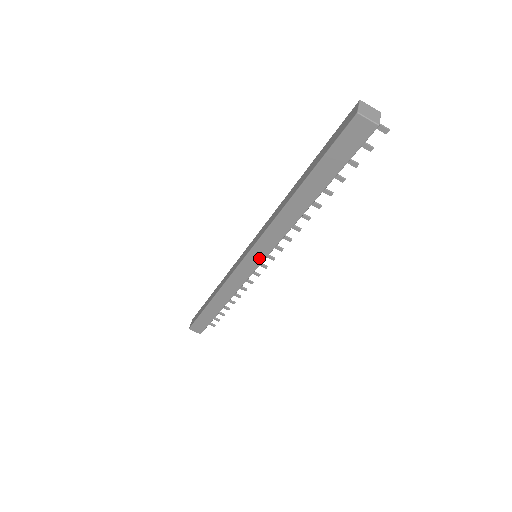
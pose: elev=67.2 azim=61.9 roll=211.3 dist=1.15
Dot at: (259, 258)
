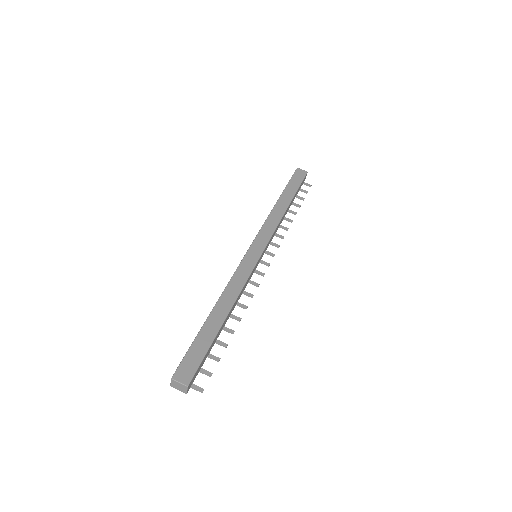
Dot at: (261, 246)
